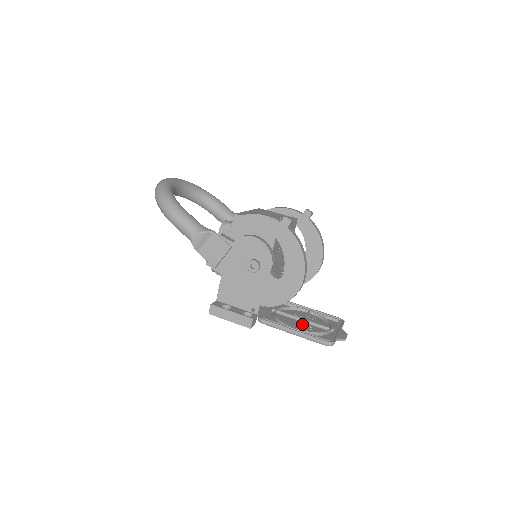
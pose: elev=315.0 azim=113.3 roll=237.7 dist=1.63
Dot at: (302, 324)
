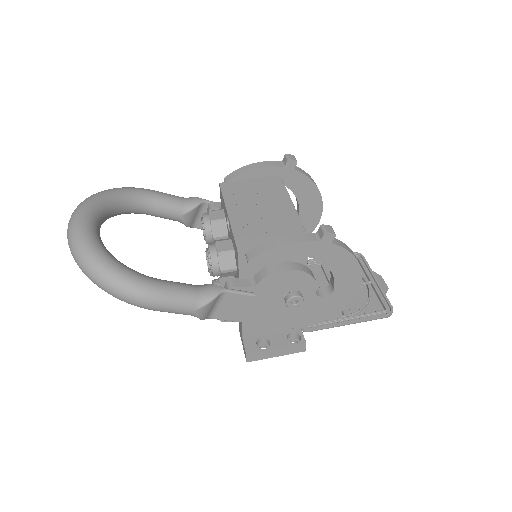
Dot at: occluded
